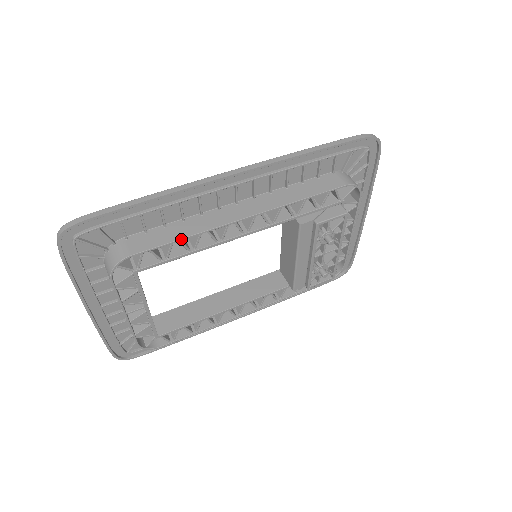
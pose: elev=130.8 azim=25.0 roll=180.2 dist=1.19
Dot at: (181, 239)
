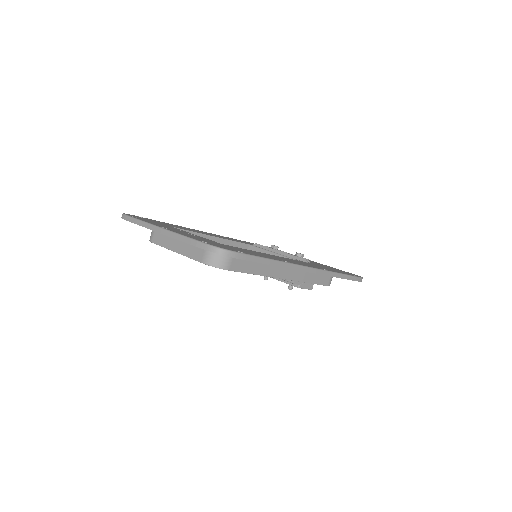
Dot at: (254, 274)
